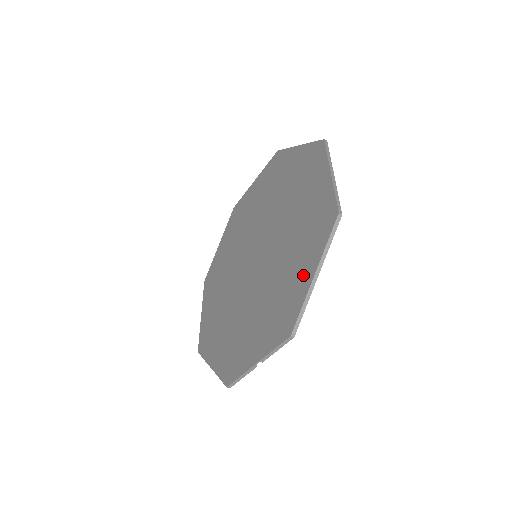
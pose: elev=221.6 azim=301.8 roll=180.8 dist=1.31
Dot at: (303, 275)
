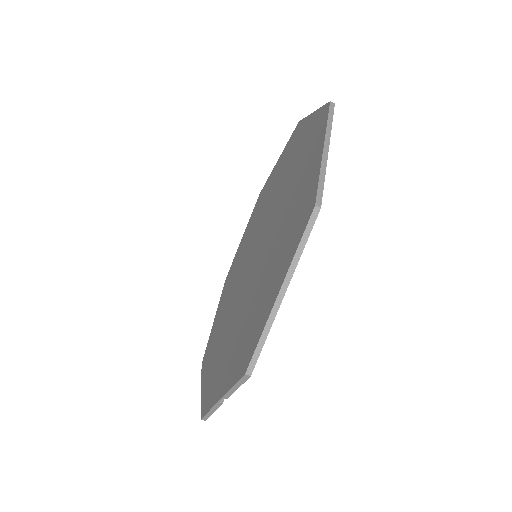
Dot at: (272, 290)
